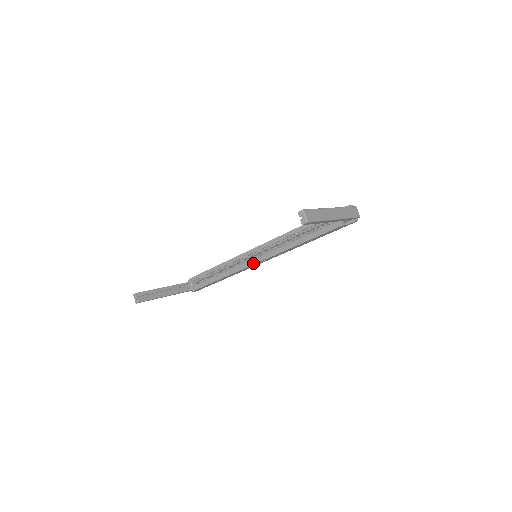
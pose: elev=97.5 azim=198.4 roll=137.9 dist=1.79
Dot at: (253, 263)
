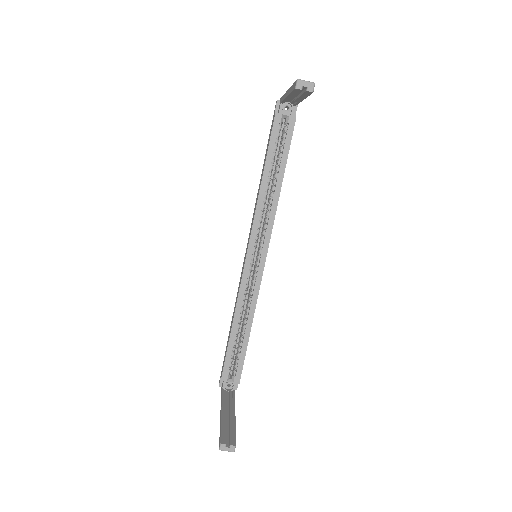
Dot at: (263, 263)
